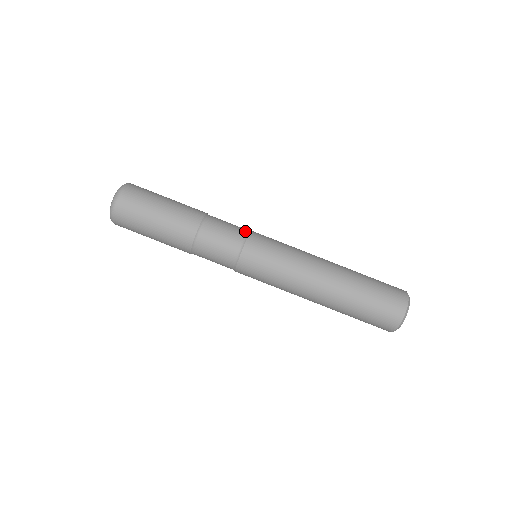
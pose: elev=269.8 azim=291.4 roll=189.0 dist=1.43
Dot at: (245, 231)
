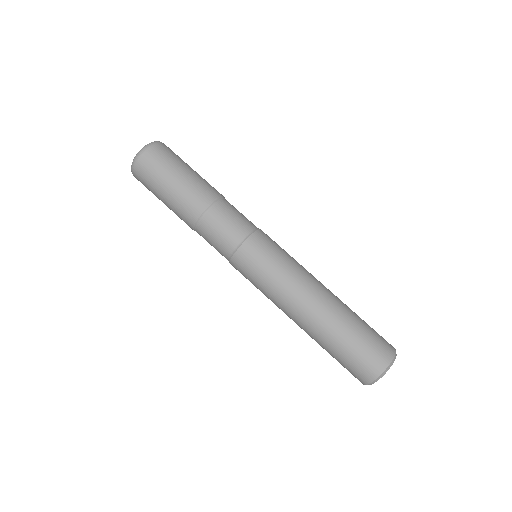
Dot at: (251, 229)
